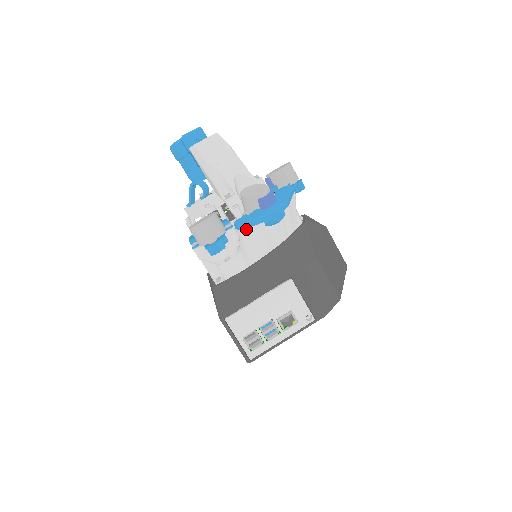
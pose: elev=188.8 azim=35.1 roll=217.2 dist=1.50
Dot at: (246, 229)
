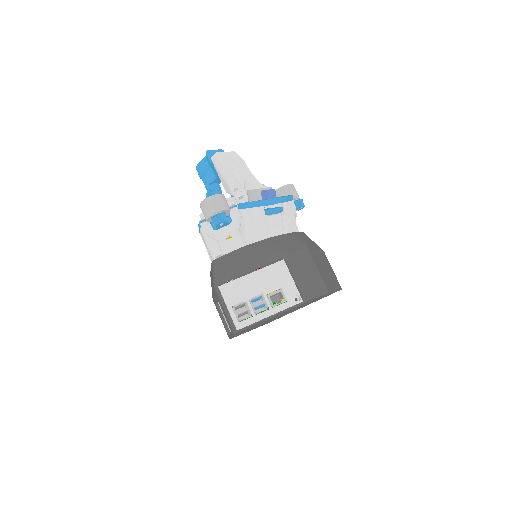
Dot at: (248, 209)
